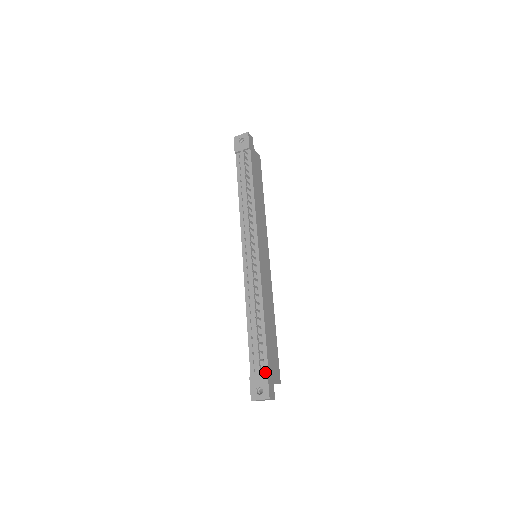
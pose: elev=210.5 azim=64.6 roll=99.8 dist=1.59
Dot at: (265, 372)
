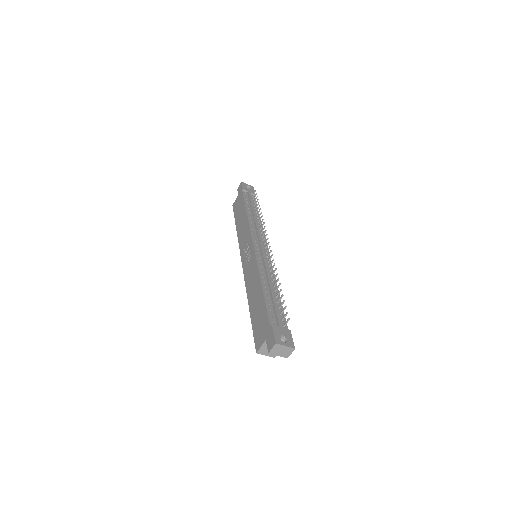
Dot at: (285, 328)
